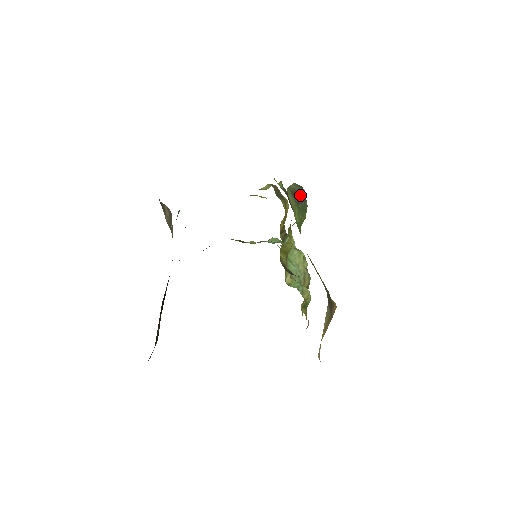
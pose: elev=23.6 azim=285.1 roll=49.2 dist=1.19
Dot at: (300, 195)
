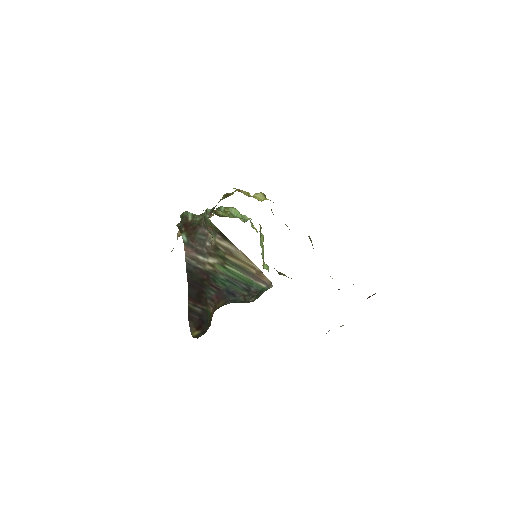
Dot at: occluded
